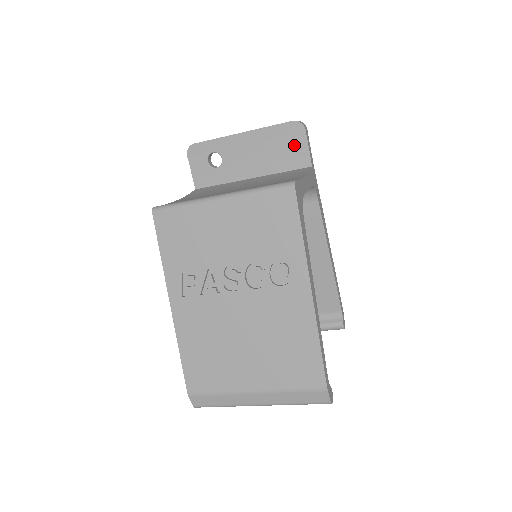
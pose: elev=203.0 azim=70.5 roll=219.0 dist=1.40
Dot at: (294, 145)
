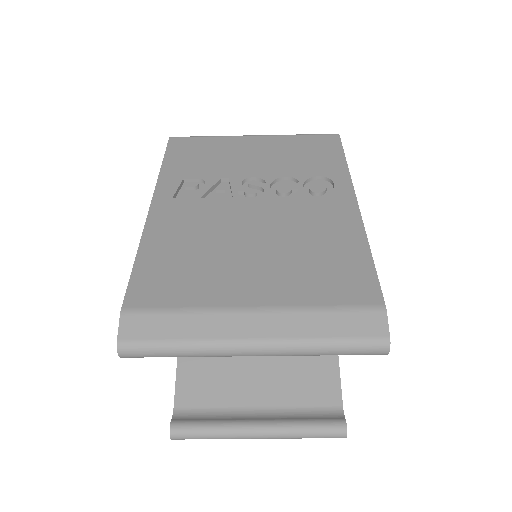
Dot at: occluded
